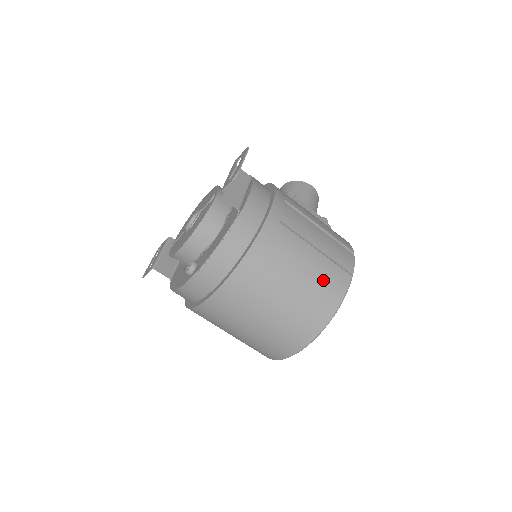
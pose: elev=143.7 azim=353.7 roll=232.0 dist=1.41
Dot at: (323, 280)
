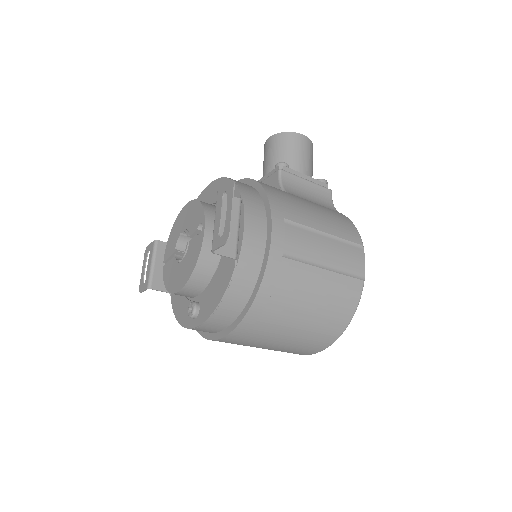
Dot at: (335, 299)
